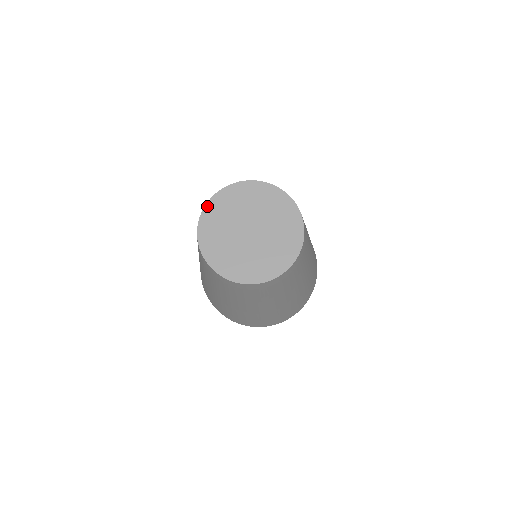
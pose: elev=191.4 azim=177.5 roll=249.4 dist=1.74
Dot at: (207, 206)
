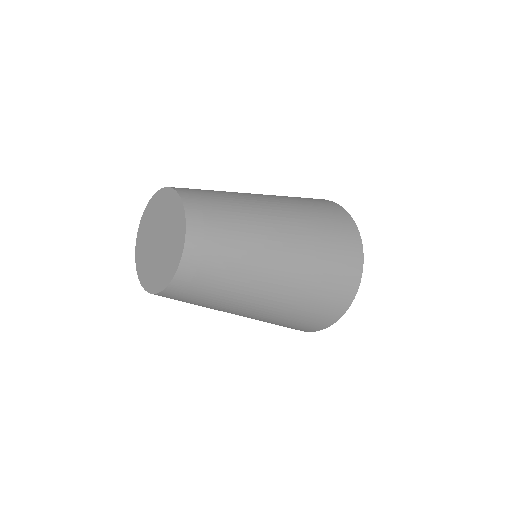
Dot at: (158, 193)
